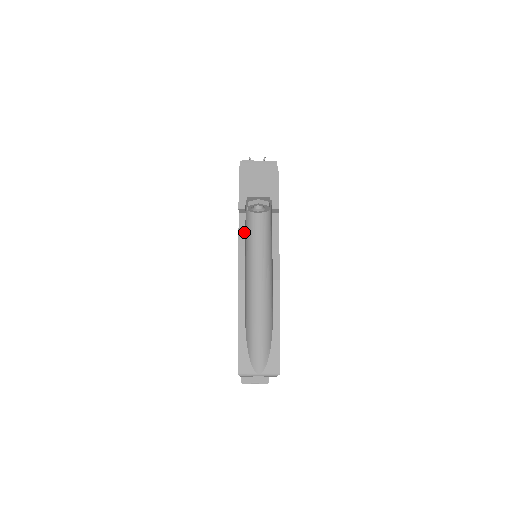
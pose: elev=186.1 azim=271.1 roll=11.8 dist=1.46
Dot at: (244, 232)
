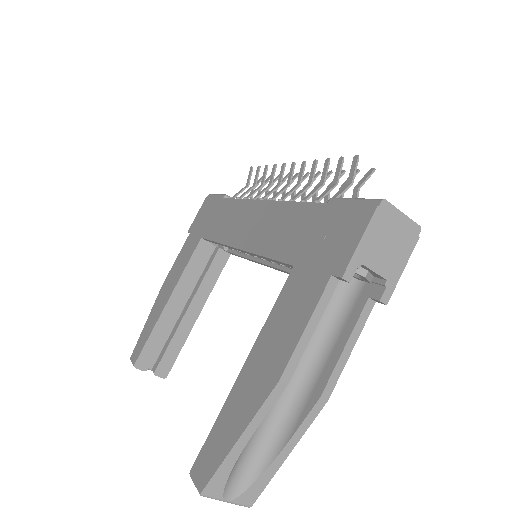
Dot at: (323, 309)
